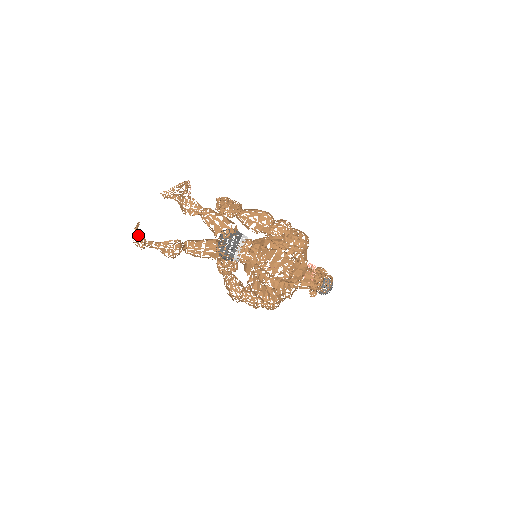
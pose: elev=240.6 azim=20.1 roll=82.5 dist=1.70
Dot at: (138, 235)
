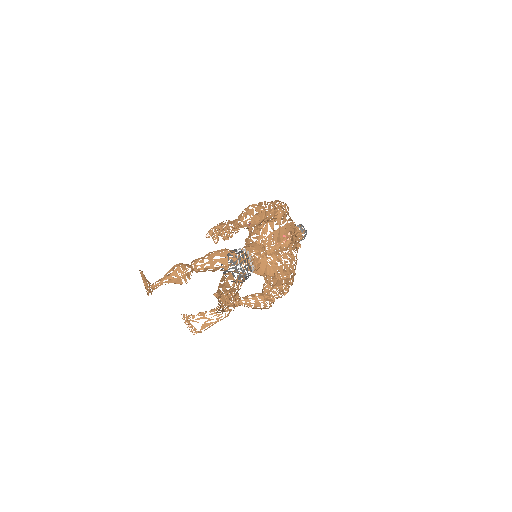
Dot at: occluded
